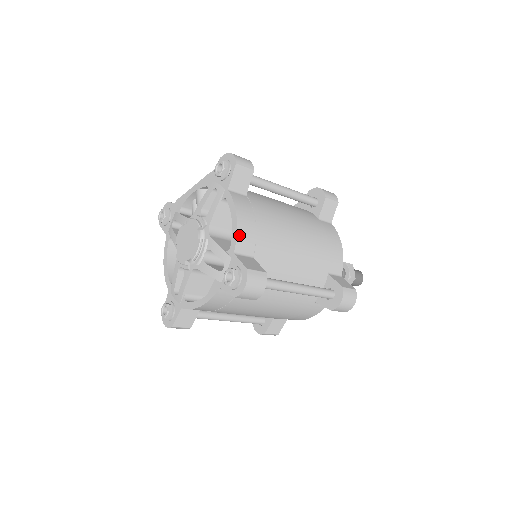
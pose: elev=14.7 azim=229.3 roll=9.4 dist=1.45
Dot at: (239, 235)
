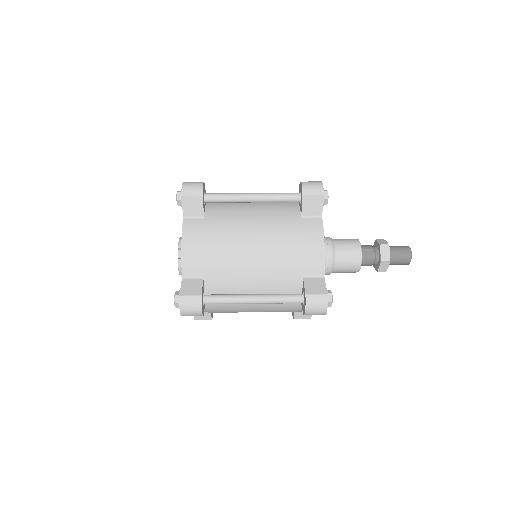
Dot at: (184, 262)
